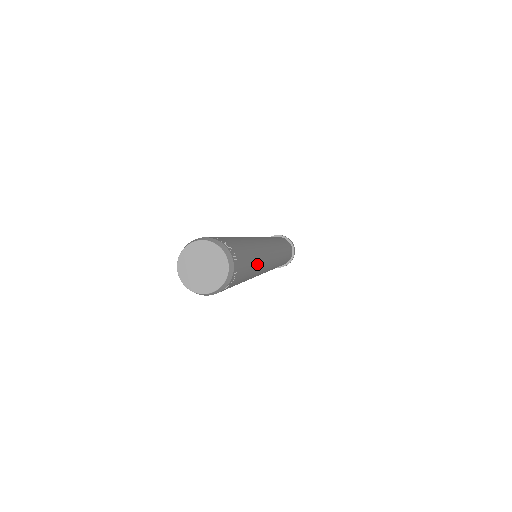
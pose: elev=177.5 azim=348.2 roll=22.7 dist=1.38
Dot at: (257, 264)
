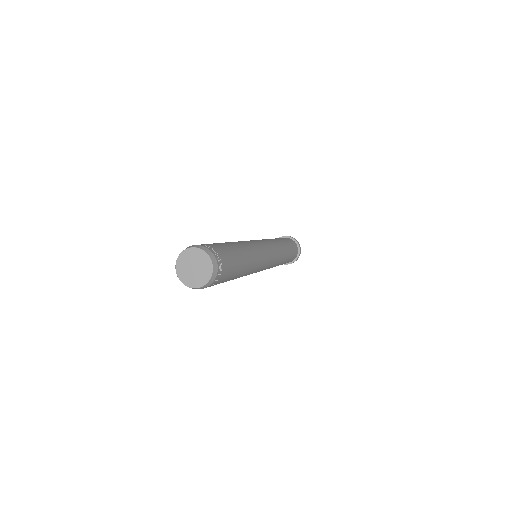
Dot at: (245, 253)
